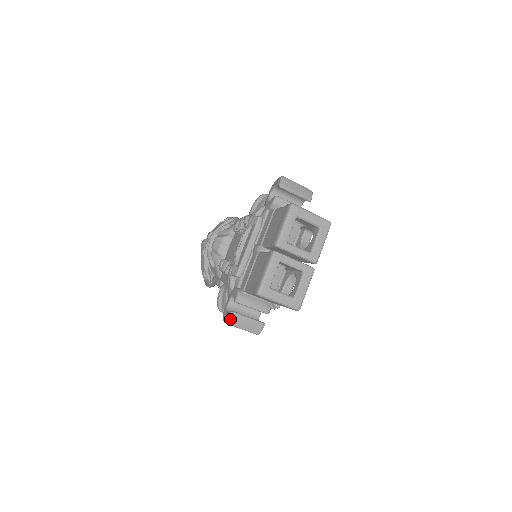
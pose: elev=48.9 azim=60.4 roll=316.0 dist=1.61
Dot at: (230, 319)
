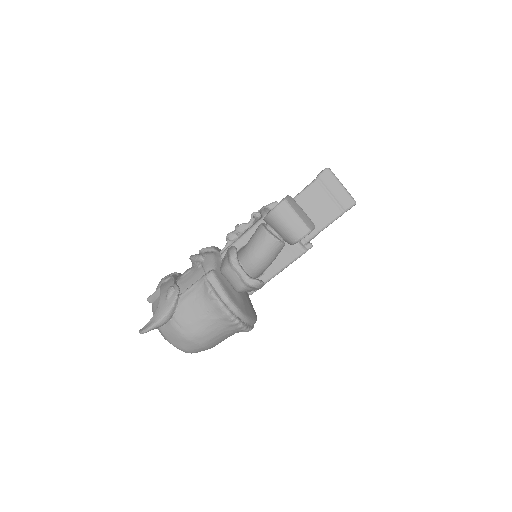
Dot at: (288, 198)
